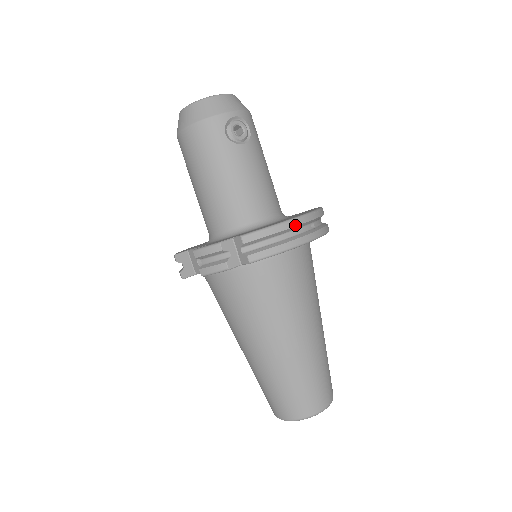
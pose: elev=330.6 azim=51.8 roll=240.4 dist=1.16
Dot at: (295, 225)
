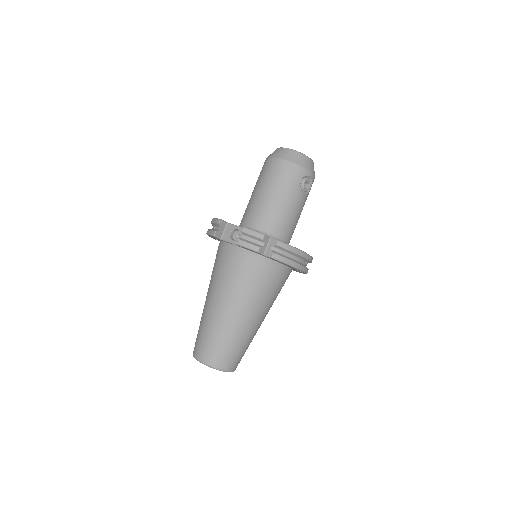
Dot at: (304, 257)
